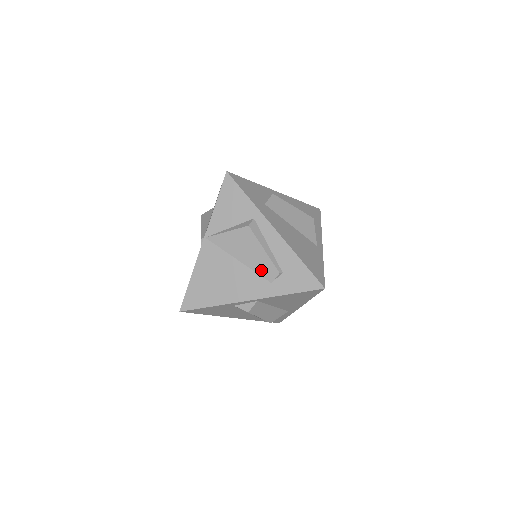
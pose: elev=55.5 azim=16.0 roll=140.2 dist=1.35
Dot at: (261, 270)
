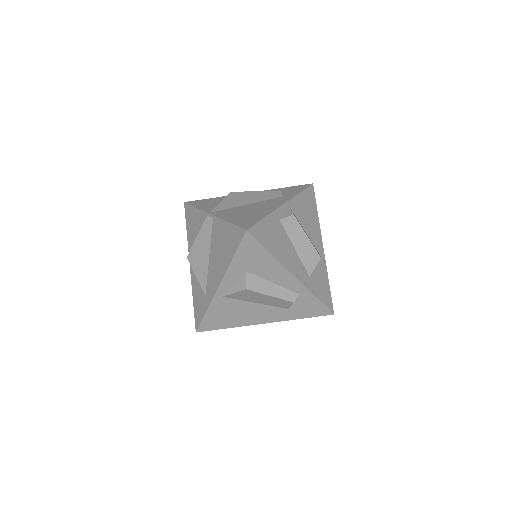
Dot at: (268, 197)
